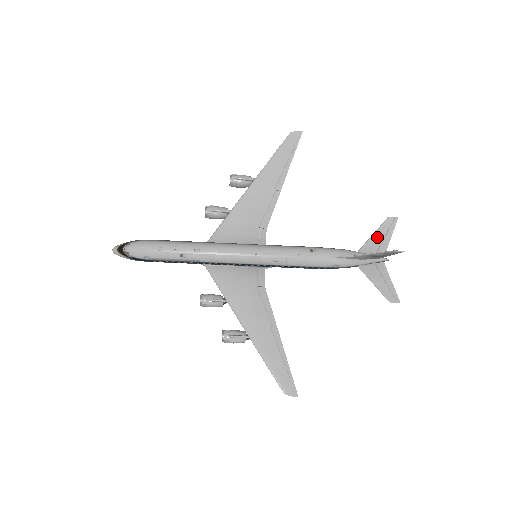
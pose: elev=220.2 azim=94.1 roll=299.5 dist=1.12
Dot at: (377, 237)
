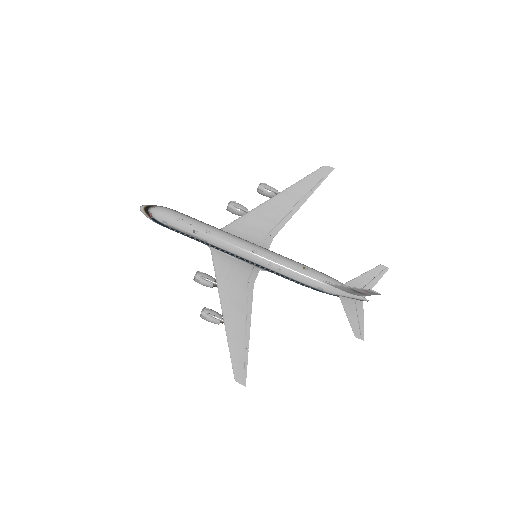
Dot at: (365, 278)
